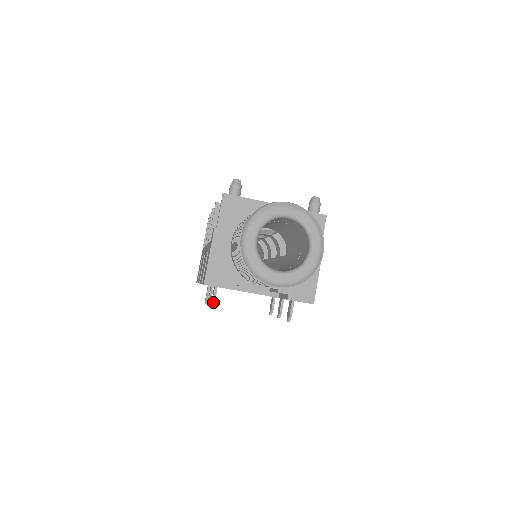
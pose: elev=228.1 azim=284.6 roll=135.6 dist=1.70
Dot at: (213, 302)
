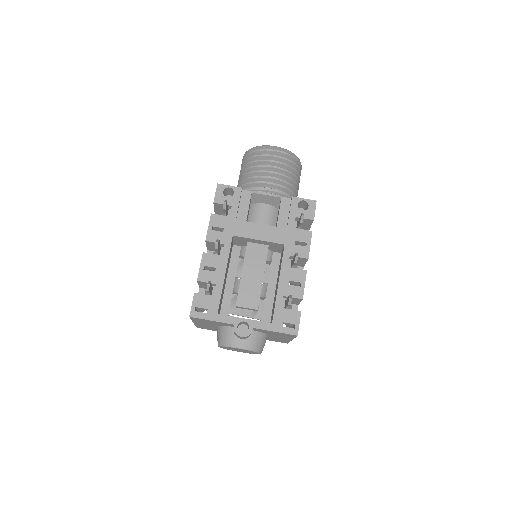
Dot at: (226, 200)
